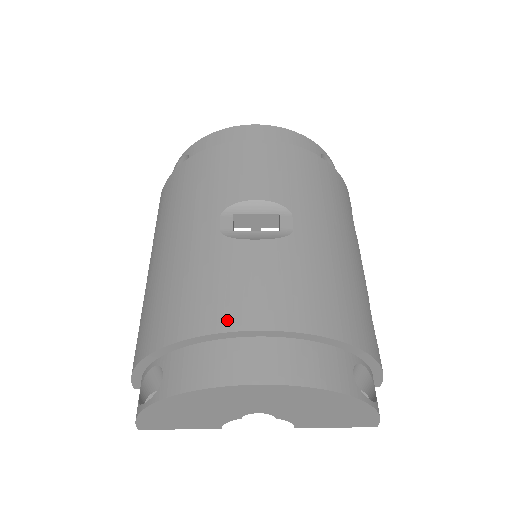
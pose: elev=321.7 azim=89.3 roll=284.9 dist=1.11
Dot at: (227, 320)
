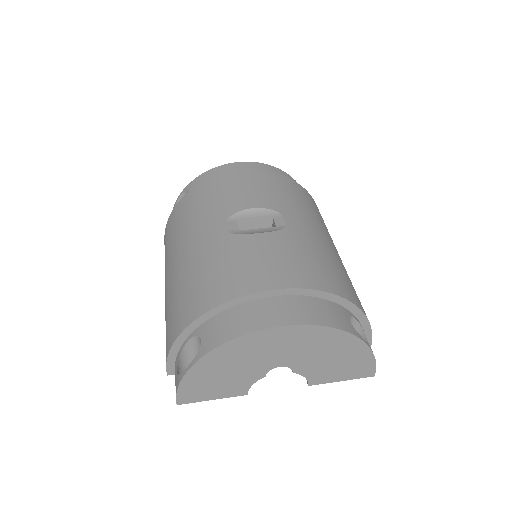
Dot at: (249, 286)
